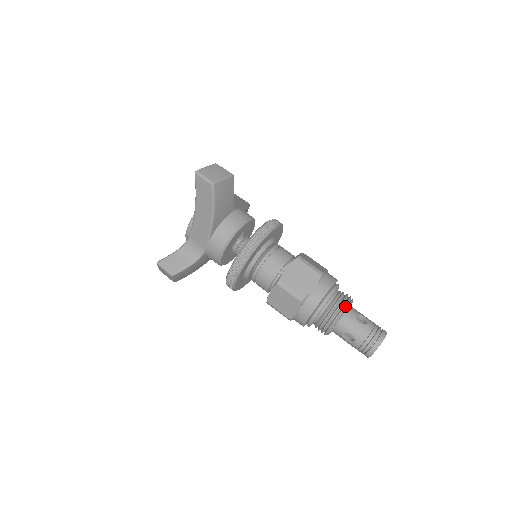
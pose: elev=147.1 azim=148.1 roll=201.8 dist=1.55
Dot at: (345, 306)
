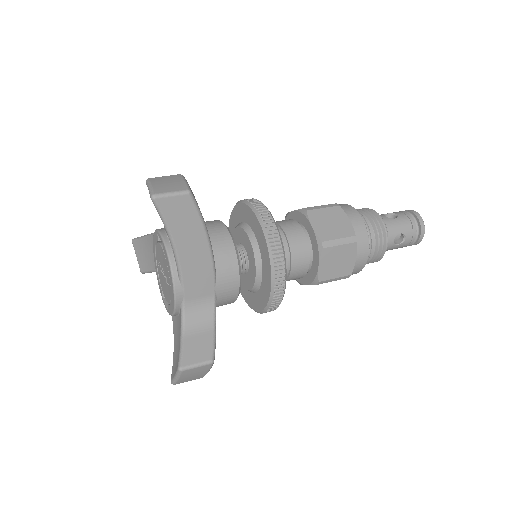
Dot at: (377, 214)
